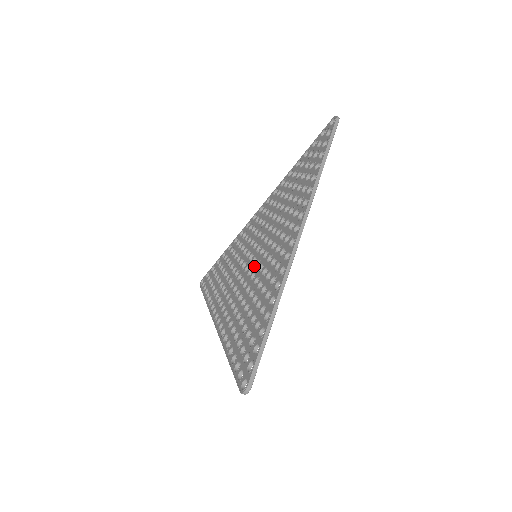
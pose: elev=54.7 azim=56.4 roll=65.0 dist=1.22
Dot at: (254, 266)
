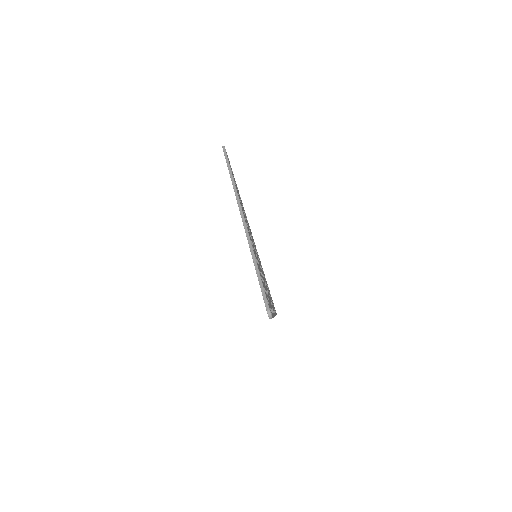
Dot at: occluded
